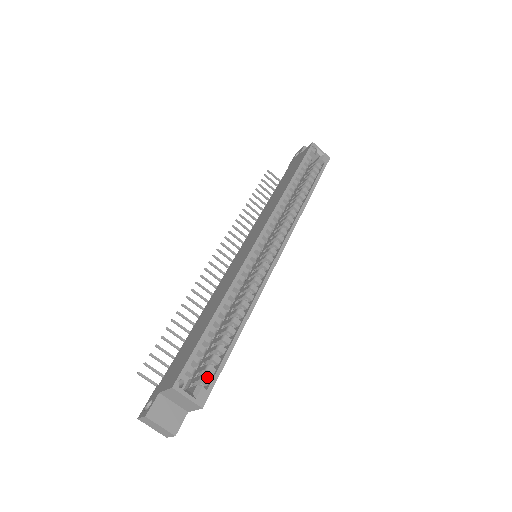
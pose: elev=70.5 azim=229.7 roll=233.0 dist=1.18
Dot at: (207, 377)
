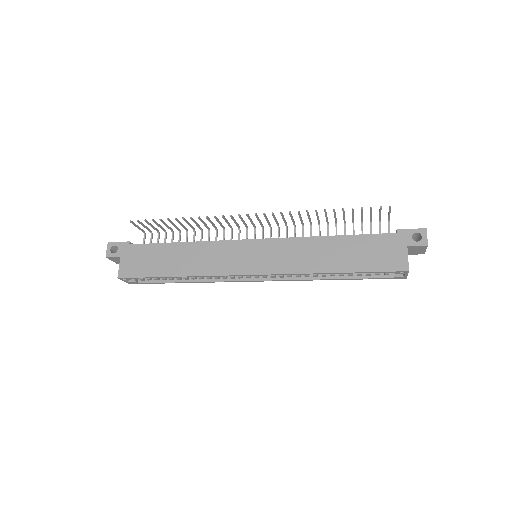
Dot at: (144, 280)
